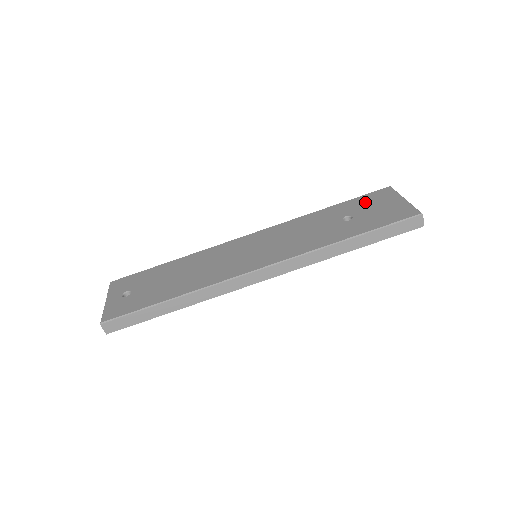
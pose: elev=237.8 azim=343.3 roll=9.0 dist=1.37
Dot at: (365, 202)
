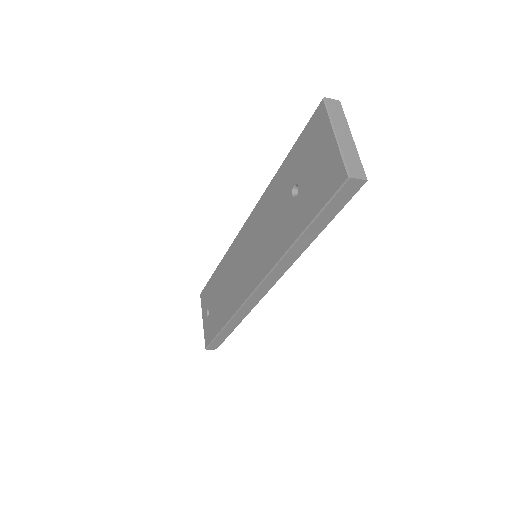
Dot at: (305, 149)
